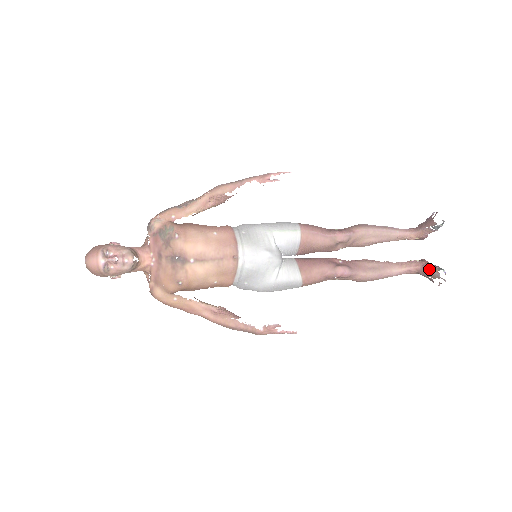
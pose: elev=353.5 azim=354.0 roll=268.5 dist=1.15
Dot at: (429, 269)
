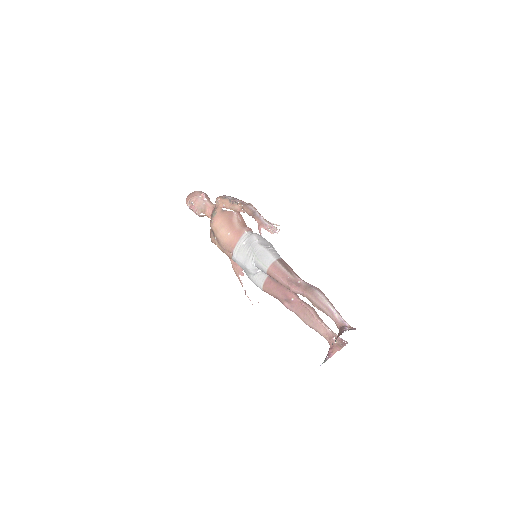
Dot at: (328, 353)
